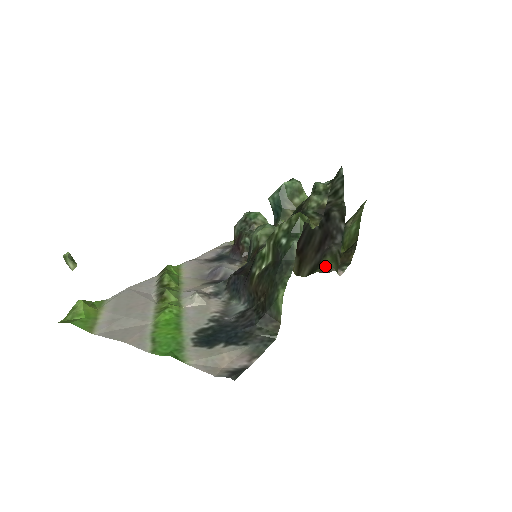
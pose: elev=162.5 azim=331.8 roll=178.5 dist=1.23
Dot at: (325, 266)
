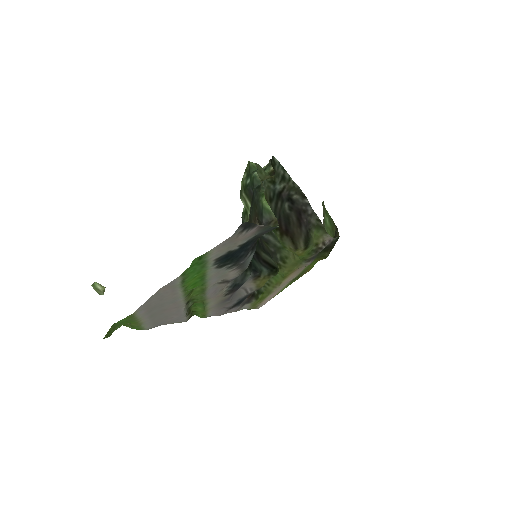
Dot at: (317, 240)
